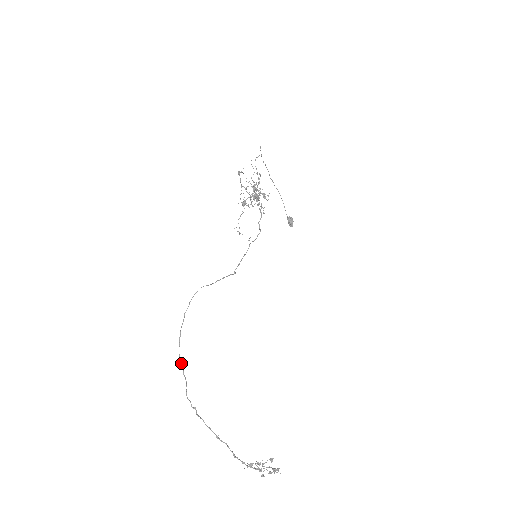
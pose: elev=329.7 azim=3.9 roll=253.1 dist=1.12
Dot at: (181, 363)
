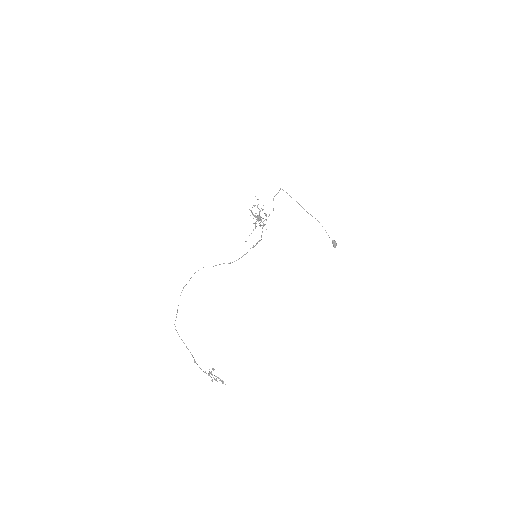
Dot at: occluded
